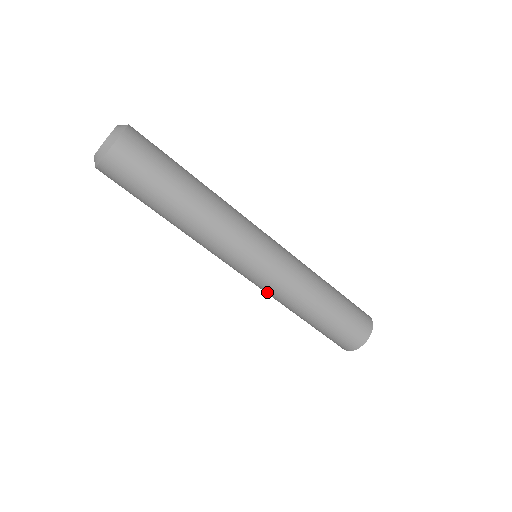
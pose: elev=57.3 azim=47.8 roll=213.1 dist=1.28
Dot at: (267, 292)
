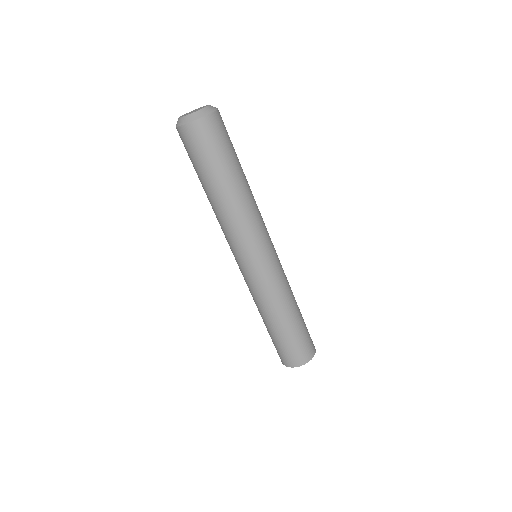
Dot at: (250, 288)
